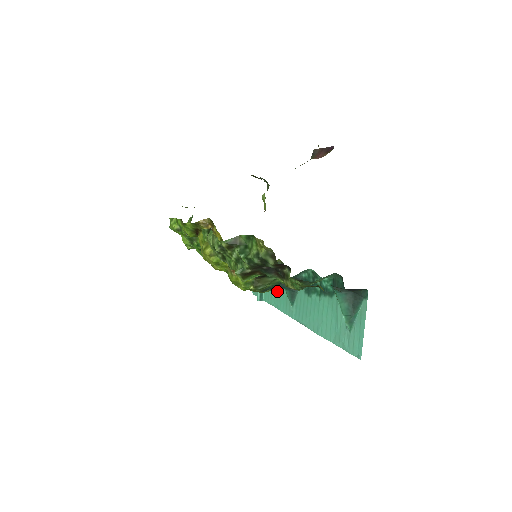
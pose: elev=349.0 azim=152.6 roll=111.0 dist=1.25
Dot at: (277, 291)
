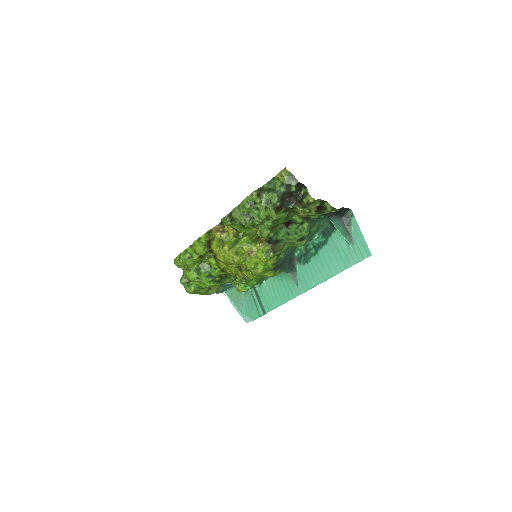
Dot at: (277, 291)
